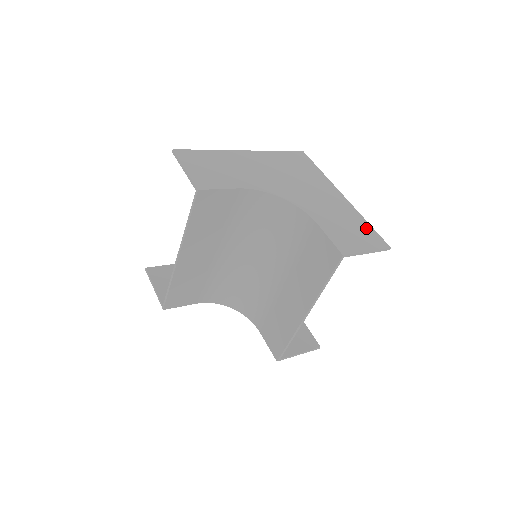
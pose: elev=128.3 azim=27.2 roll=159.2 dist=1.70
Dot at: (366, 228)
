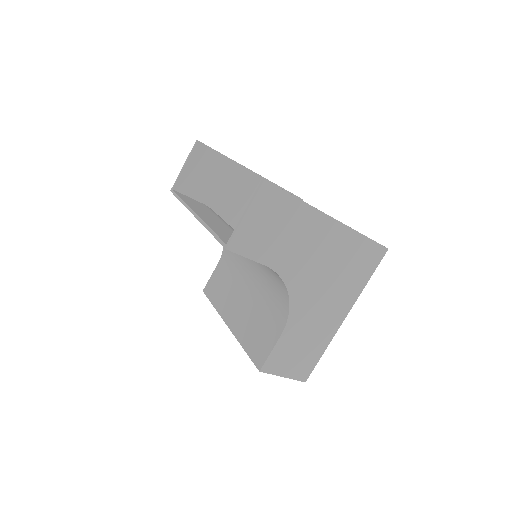
Dot at: (314, 358)
